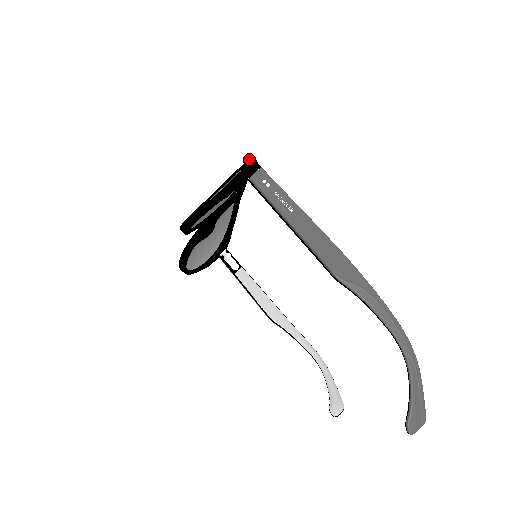
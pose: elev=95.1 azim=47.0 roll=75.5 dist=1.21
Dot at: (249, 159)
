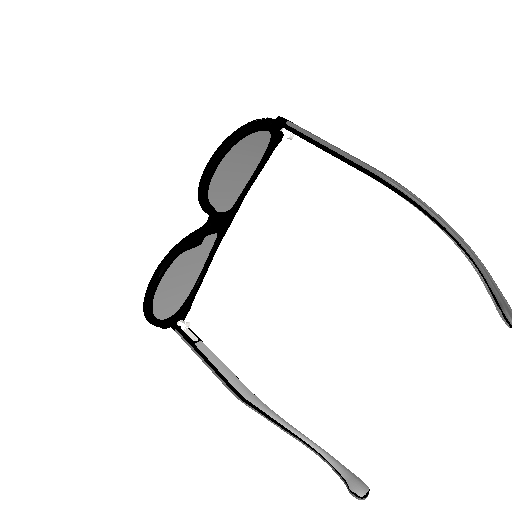
Dot at: occluded
